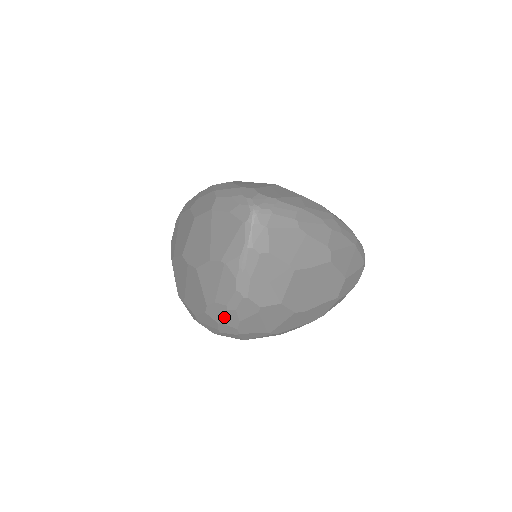
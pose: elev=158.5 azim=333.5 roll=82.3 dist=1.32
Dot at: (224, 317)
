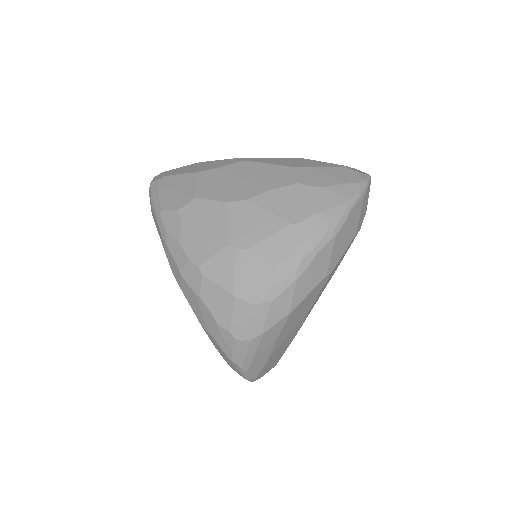
Dot at: (173, 257)
